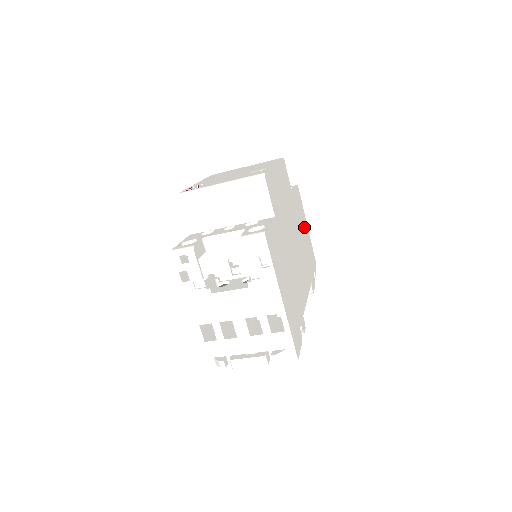
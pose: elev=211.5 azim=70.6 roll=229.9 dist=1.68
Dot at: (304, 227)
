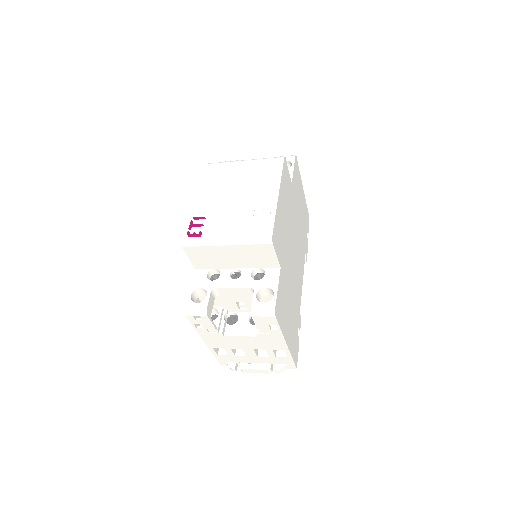
Dot at: (300, 198)
